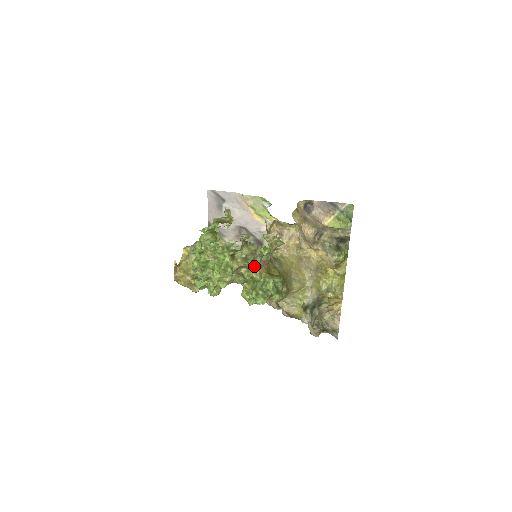
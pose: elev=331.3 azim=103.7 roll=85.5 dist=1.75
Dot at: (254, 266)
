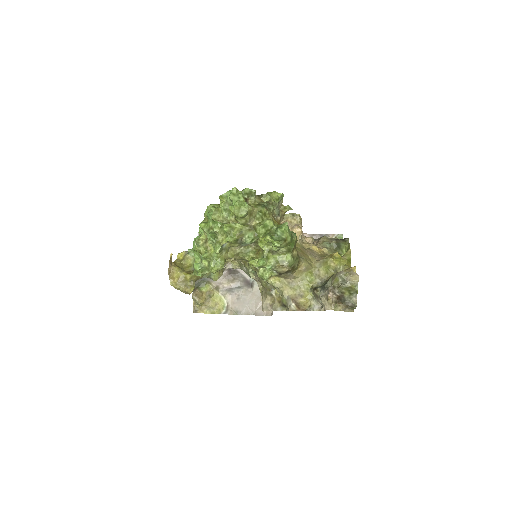
Dot at: (268, 211)
